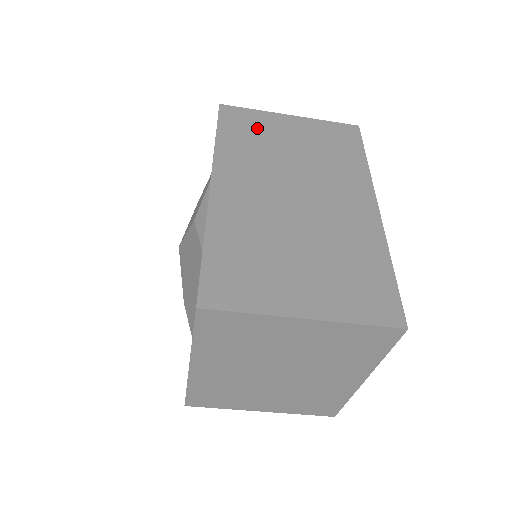
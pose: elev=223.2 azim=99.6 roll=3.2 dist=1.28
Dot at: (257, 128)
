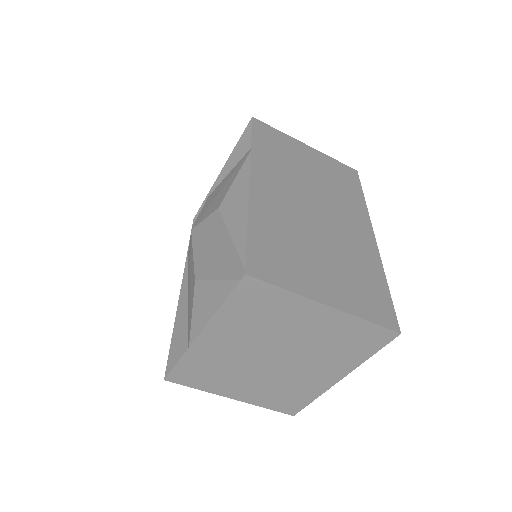
Dot at: (283, 146)
